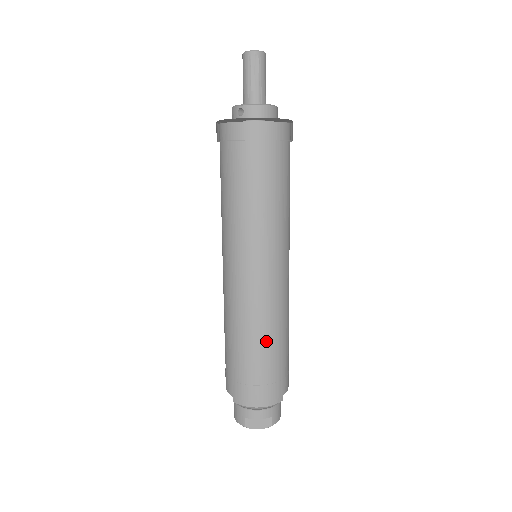
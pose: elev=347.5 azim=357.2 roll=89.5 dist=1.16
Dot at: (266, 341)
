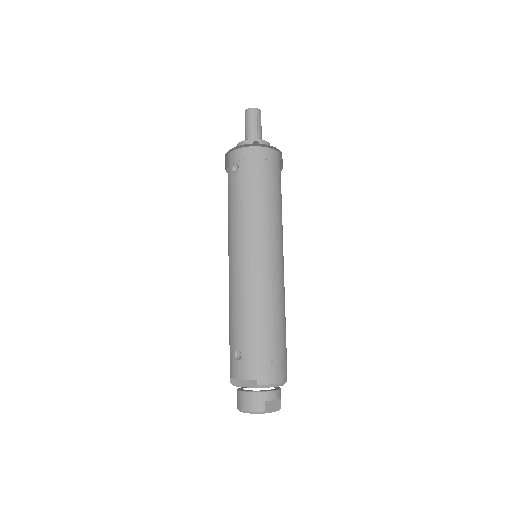
Dot at: (282, 319)
